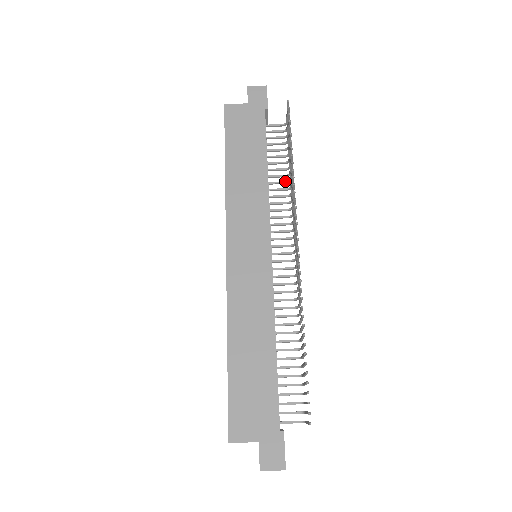
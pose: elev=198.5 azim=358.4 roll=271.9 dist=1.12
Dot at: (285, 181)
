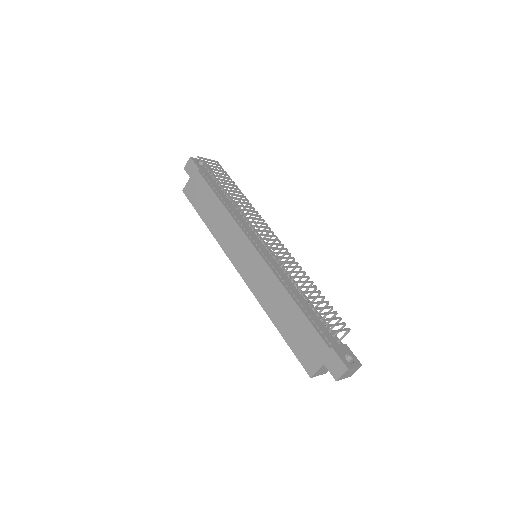
Dot at: occluded
